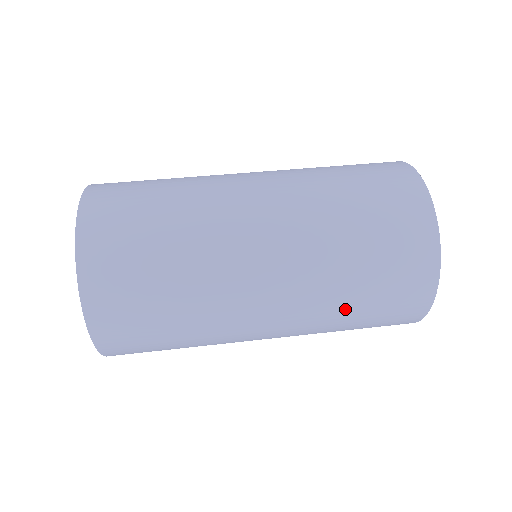
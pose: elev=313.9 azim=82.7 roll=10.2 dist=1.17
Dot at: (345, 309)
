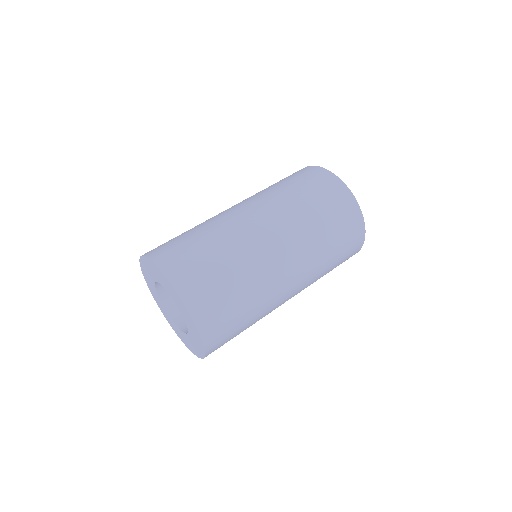
Dot at: (327, 260)
